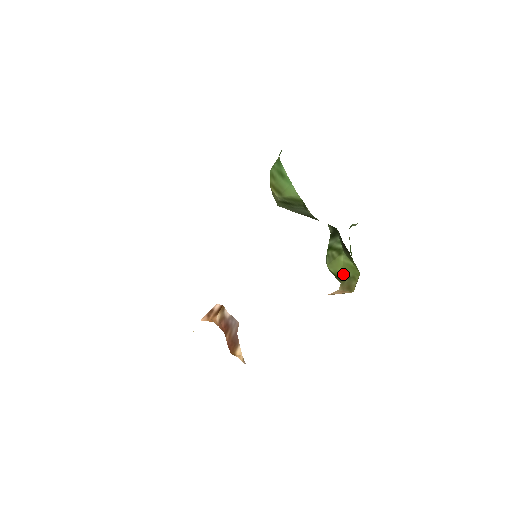
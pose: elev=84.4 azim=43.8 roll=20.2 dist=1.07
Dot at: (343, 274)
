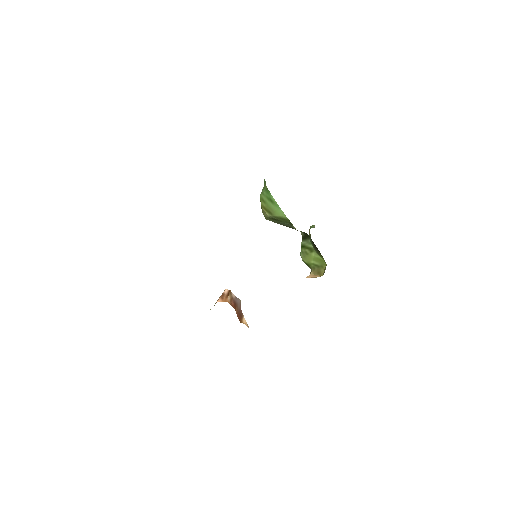
Dot at: (314, 264)
